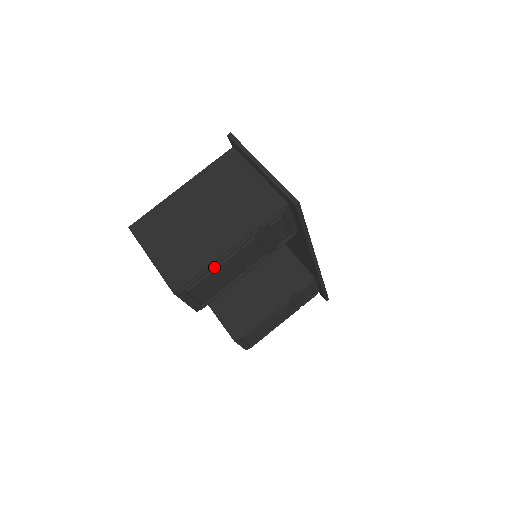
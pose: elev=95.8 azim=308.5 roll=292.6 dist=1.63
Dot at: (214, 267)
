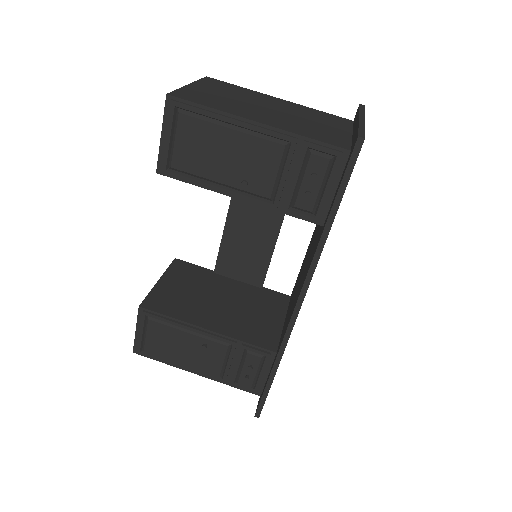
Dot at: (223, 119)
